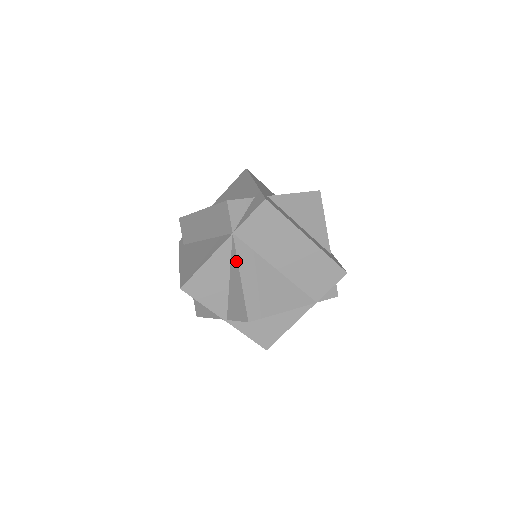
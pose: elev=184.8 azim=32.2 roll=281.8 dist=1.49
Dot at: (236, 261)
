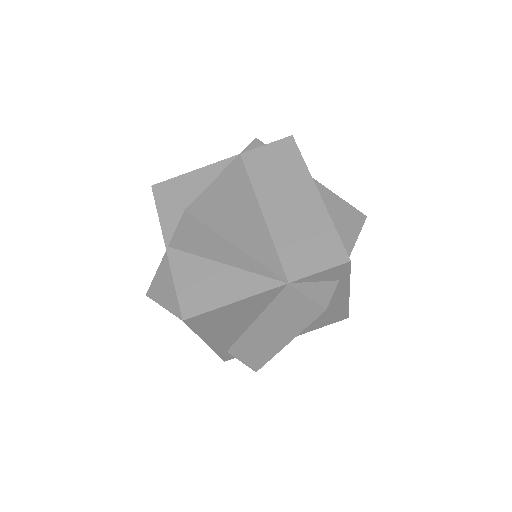
Dot at: (223, 171)
